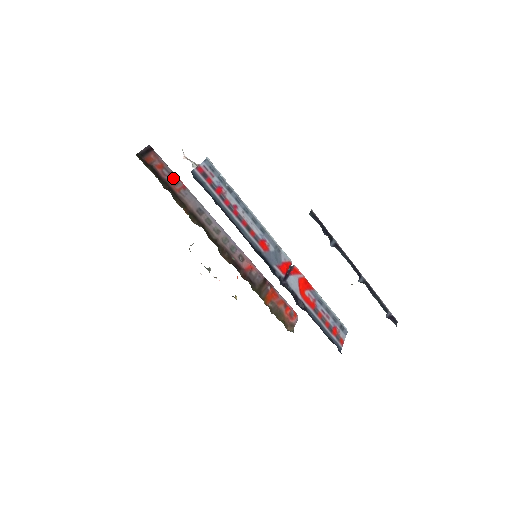
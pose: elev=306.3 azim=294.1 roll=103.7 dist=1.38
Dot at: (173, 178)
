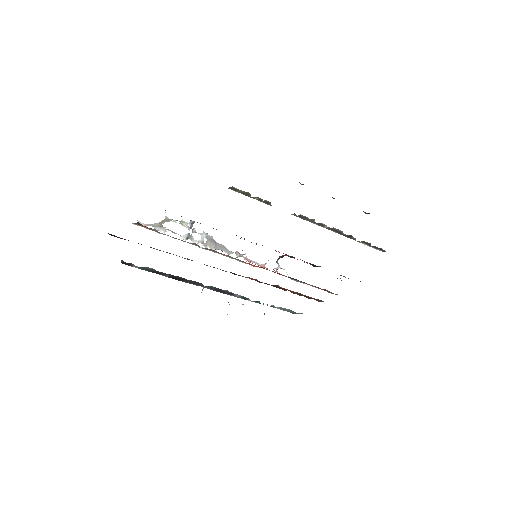
Dot at: occluded
